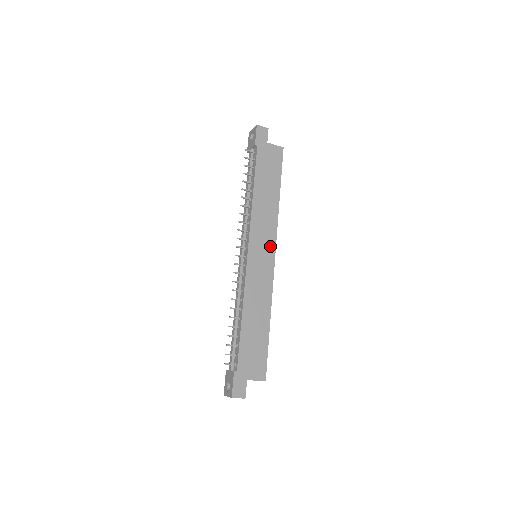
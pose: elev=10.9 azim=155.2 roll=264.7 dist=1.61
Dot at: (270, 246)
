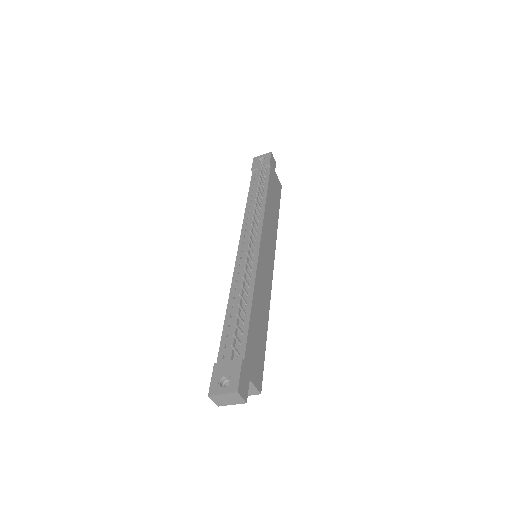
Dot at: (272, 253)
